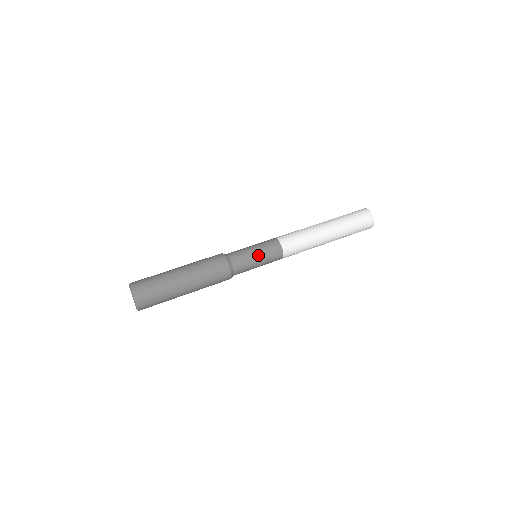
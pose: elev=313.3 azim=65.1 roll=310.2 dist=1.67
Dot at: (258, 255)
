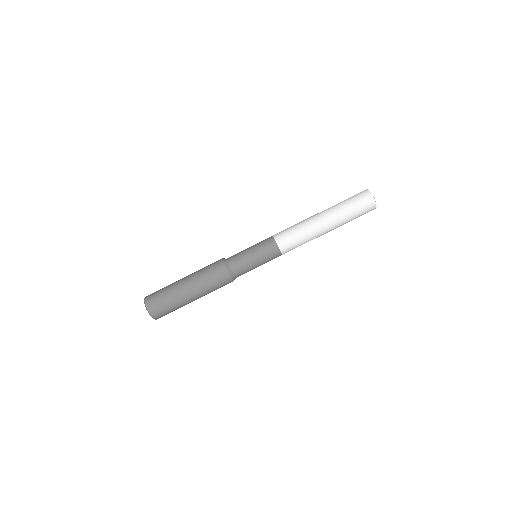
Dot at: (259, 265)
